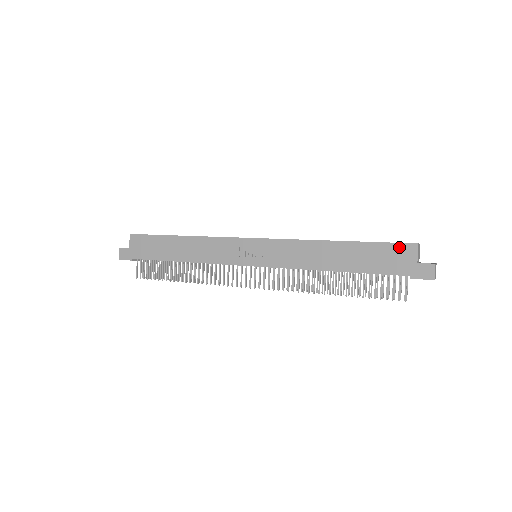
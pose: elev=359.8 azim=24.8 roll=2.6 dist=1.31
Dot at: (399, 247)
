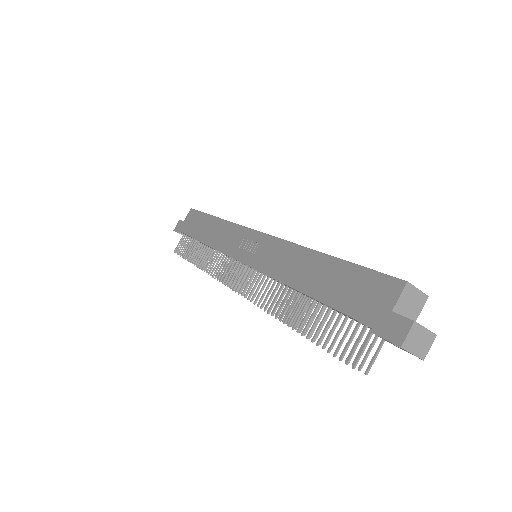
Dot at: (381, 280)
